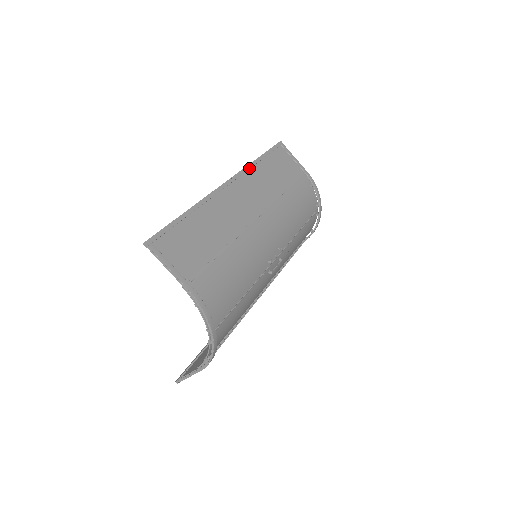
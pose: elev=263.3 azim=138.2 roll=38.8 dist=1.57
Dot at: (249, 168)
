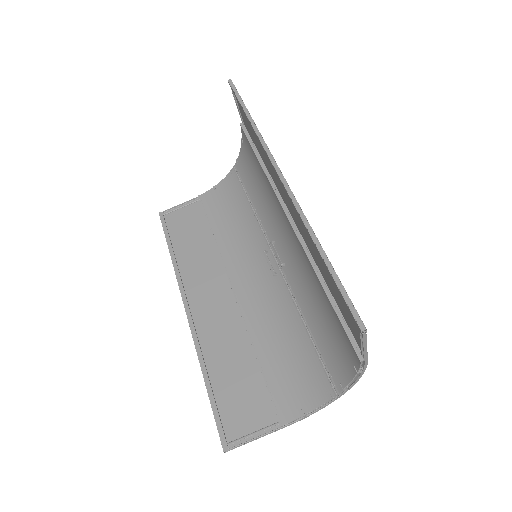
Dot at: (264, 141)
